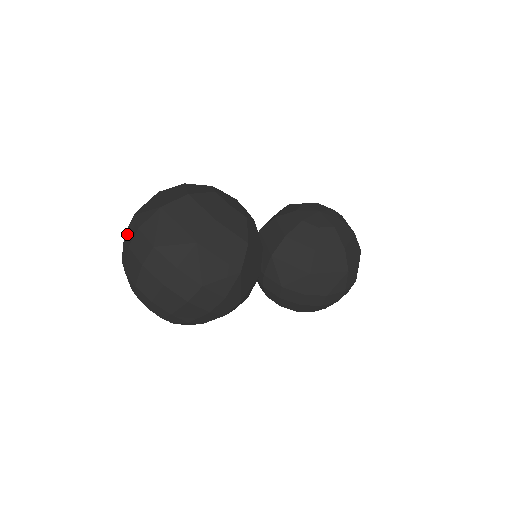
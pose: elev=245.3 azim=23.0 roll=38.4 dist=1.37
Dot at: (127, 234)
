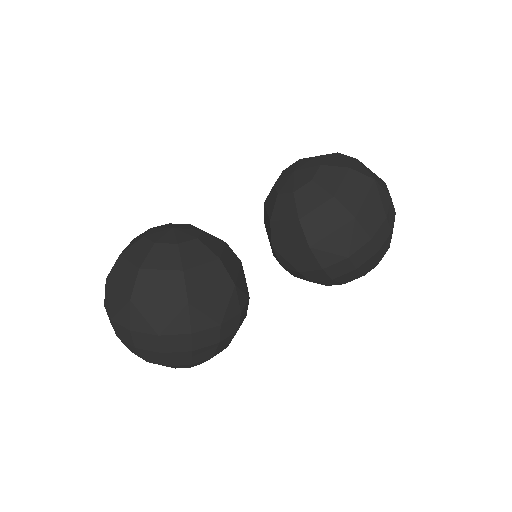
Dot at: occluded
